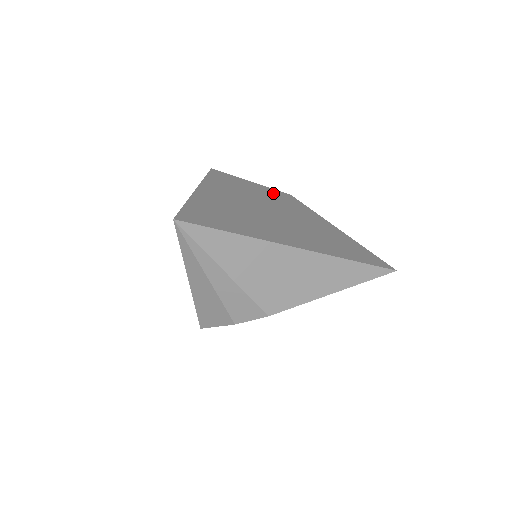
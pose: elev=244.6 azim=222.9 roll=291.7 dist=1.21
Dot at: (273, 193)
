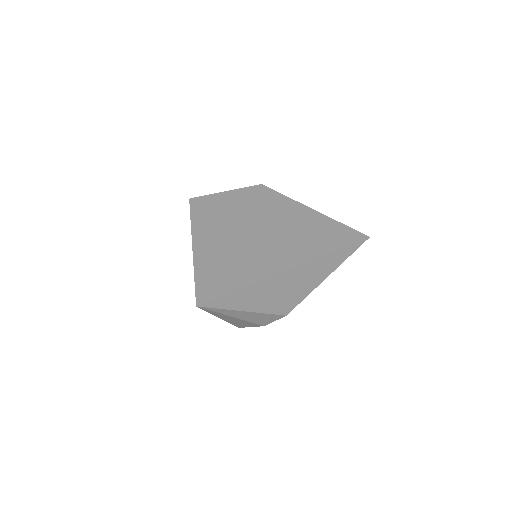
Dot at: (248, 195)
